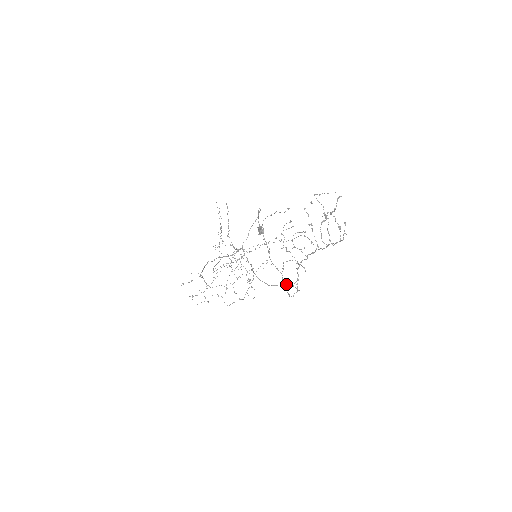
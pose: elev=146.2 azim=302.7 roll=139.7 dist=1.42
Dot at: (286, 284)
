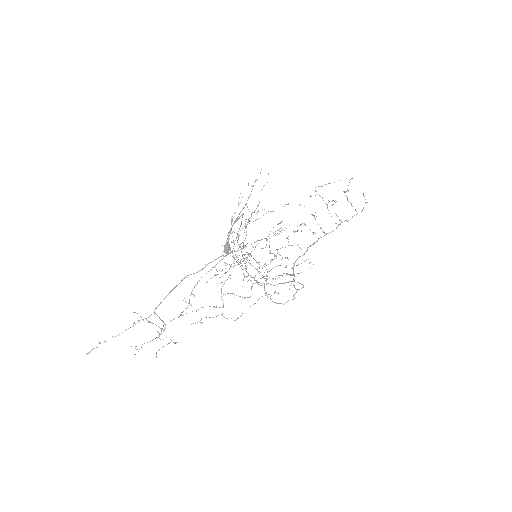
Dot at: (292, 281)
